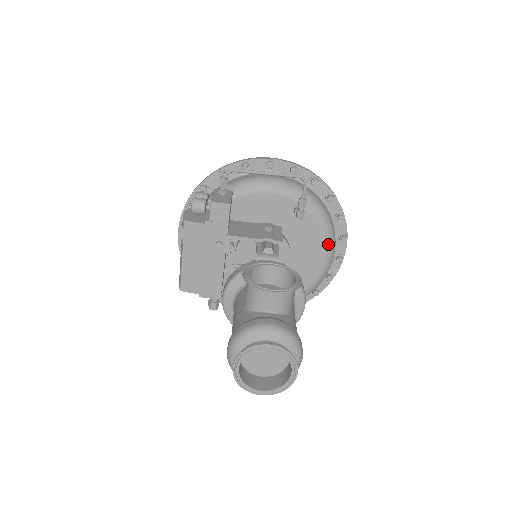
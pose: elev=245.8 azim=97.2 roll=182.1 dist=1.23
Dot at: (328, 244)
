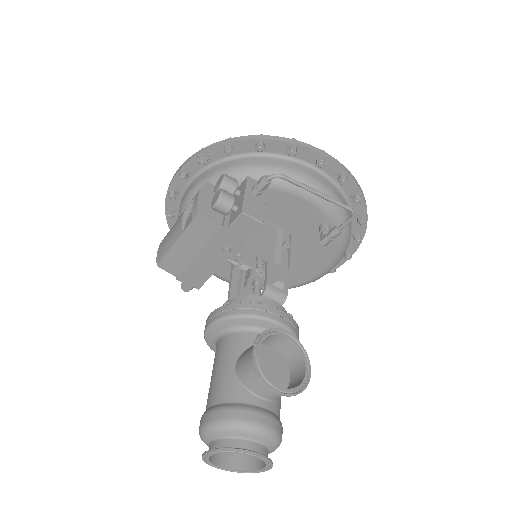
Dot at: (333, 263)
